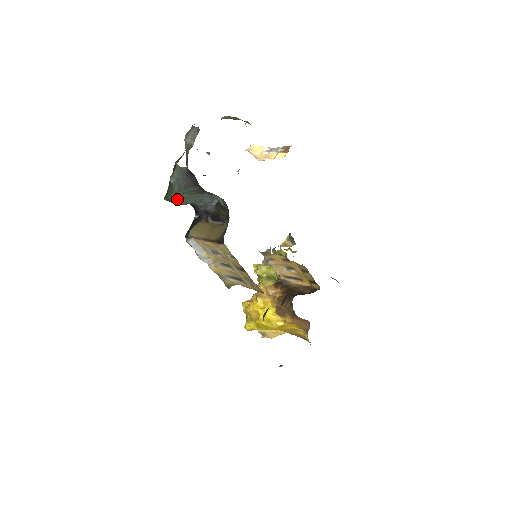
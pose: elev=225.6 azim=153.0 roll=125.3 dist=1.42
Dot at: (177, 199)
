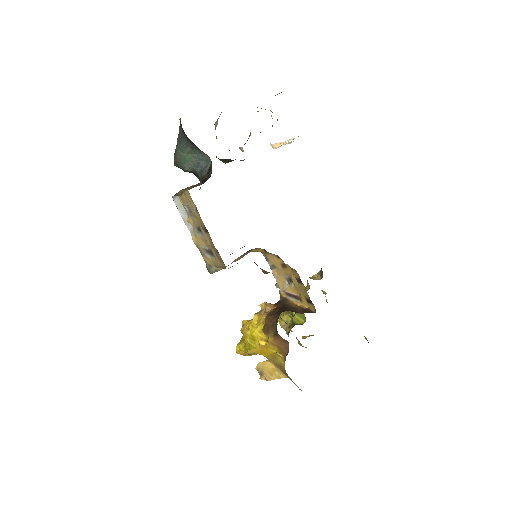
Dot at: (179, 161)
